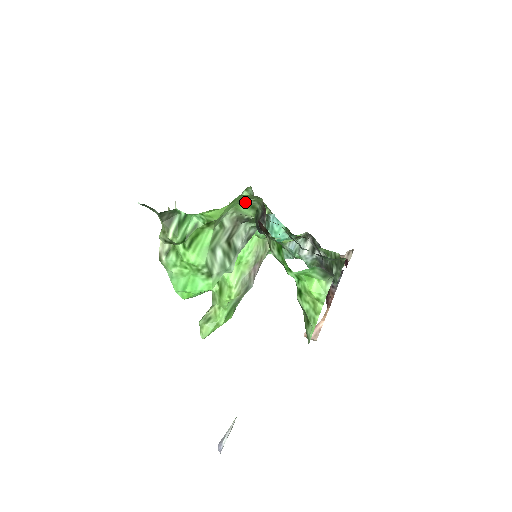
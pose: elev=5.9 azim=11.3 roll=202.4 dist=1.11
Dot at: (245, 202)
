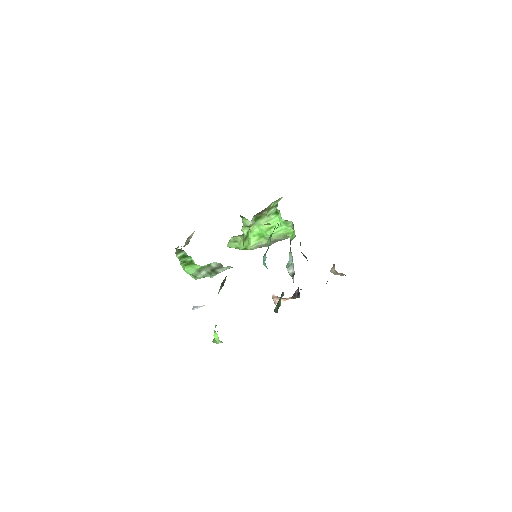
Dot at: occluded
